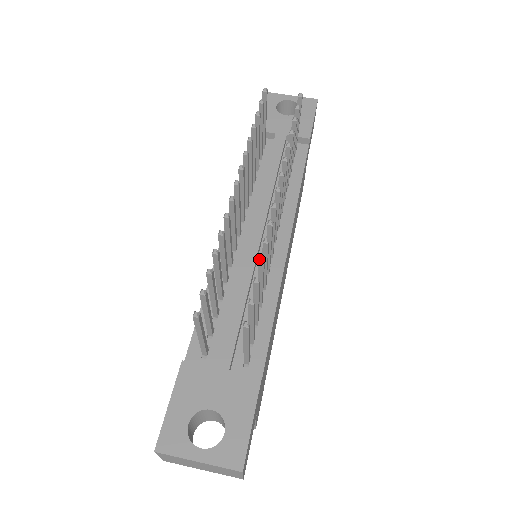
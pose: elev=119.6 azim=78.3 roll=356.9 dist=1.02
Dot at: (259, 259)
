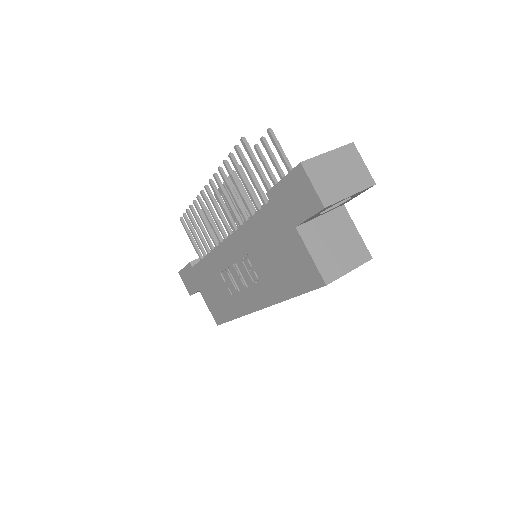
Dot at: occluded
